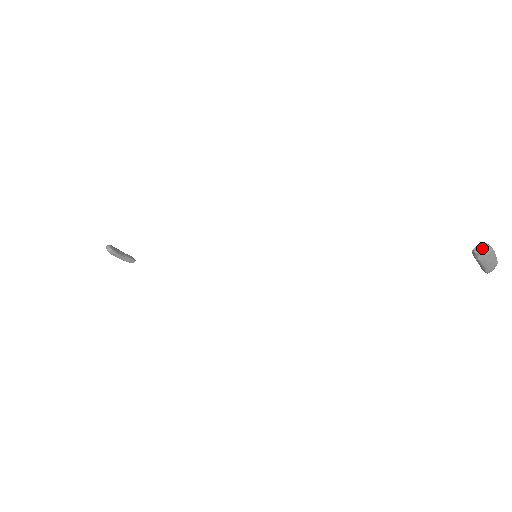
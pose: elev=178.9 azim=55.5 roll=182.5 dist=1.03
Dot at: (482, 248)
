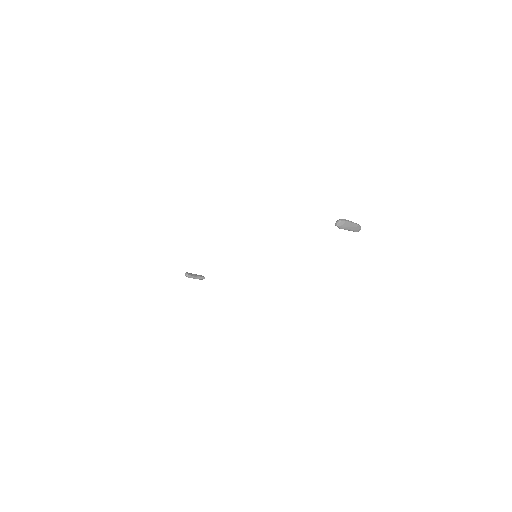
Dot at: (338, 222)
